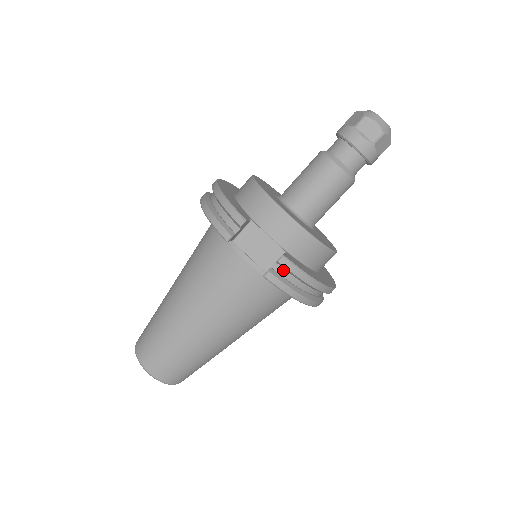
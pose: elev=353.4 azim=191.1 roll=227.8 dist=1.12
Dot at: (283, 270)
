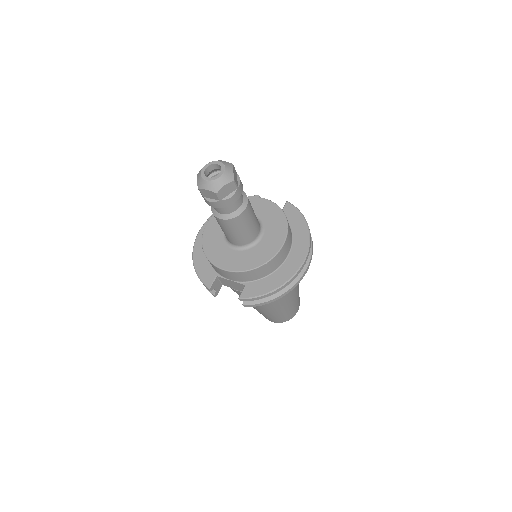
Dot at: occluded
